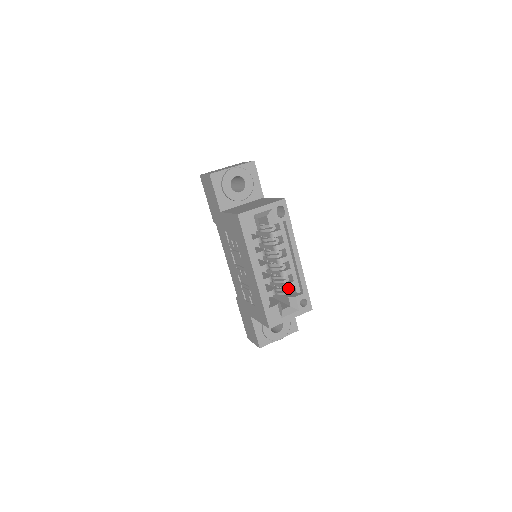
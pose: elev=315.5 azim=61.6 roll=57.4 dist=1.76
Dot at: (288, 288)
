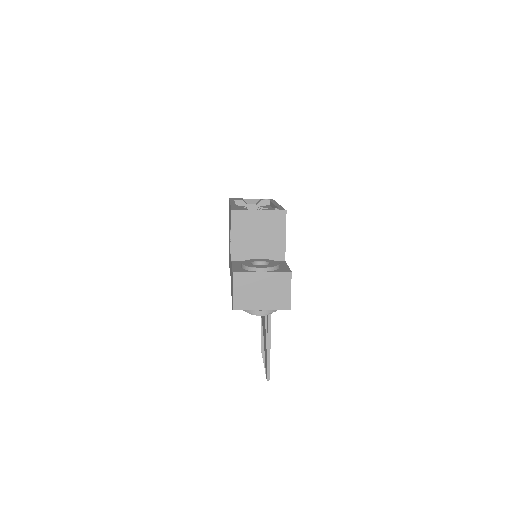
Dot at: occluded
